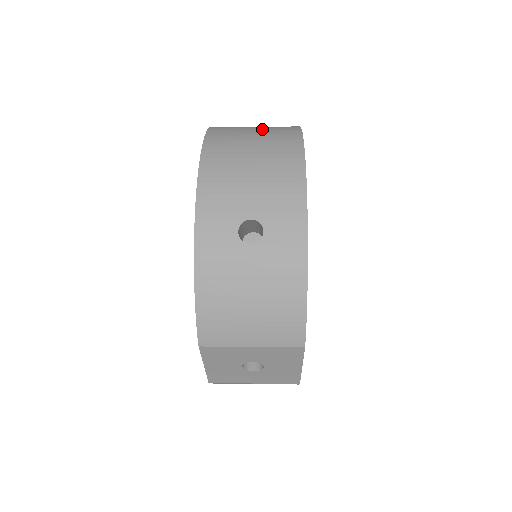
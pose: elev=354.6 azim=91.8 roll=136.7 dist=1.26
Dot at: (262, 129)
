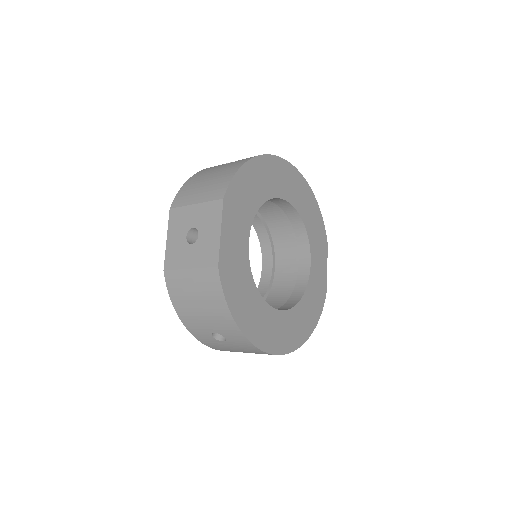
Dot at: occluded
